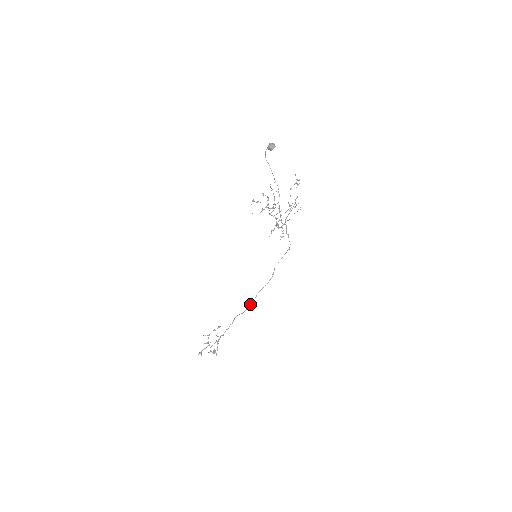
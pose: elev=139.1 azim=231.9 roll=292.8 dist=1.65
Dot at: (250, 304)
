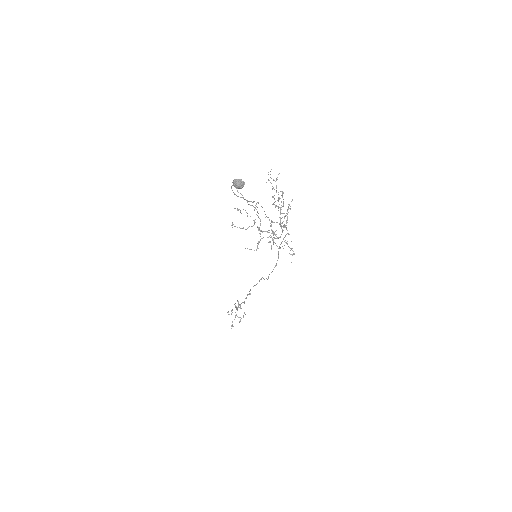
Dot at: (261, 278)
